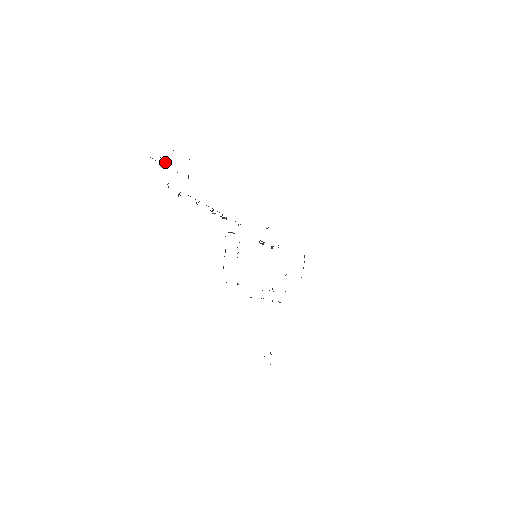
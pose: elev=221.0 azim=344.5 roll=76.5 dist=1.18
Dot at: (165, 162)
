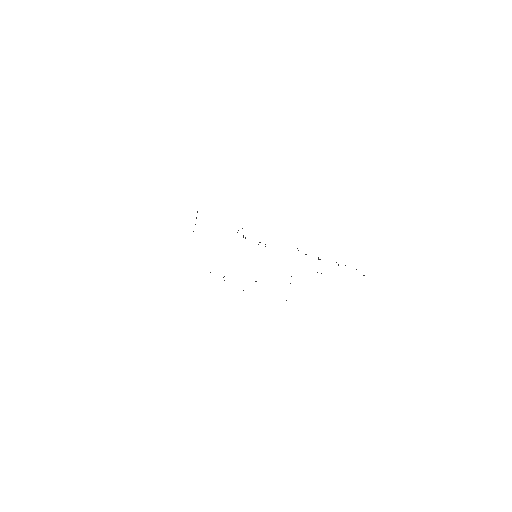
Dot at: occluded
